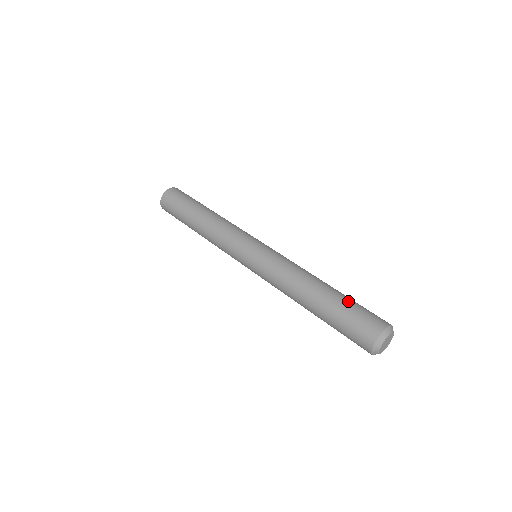
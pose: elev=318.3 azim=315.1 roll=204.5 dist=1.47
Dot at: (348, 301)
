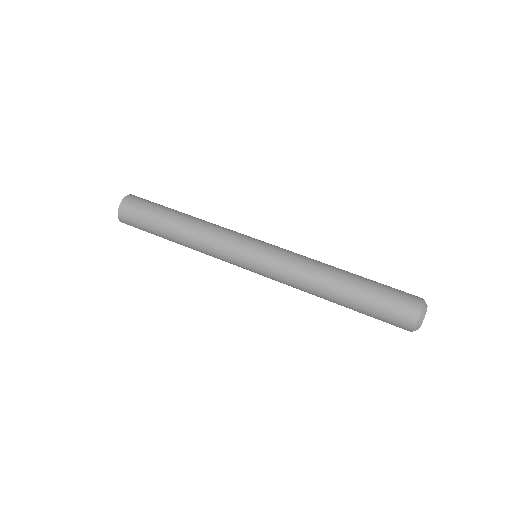
Dot at: (371, 299)
